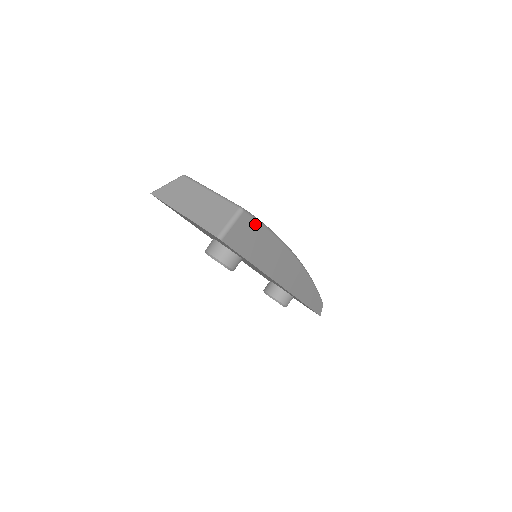
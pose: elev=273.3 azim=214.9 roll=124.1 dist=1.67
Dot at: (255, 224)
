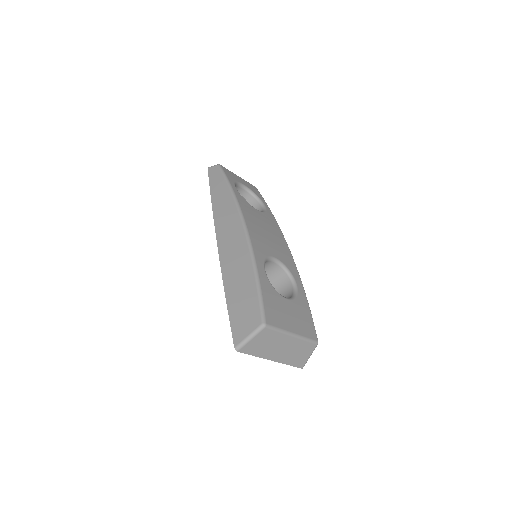
Dot at: occluded
